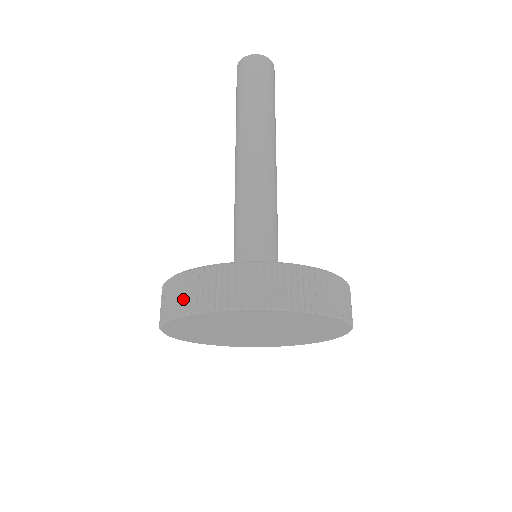
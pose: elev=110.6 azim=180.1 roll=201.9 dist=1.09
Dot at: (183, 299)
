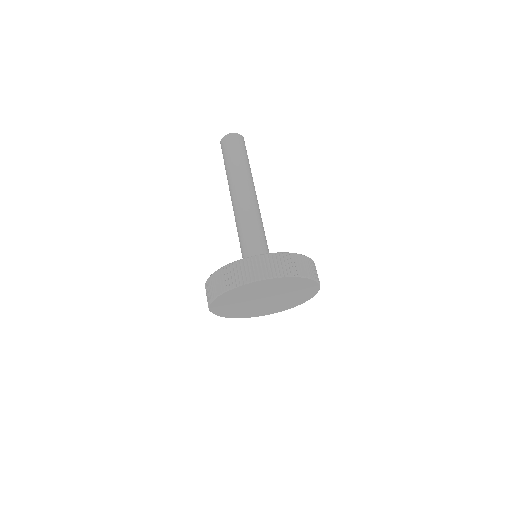
Dot at: (212, 290)
